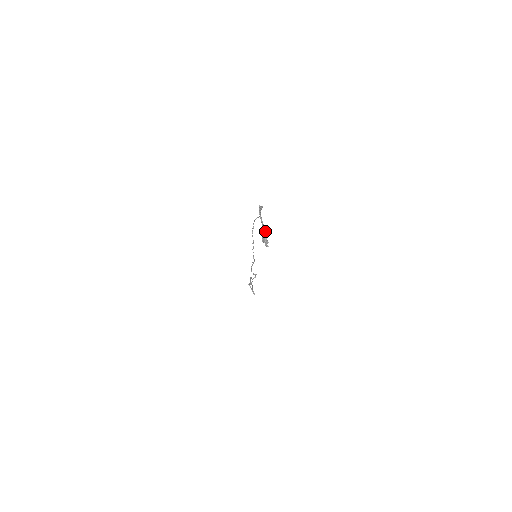
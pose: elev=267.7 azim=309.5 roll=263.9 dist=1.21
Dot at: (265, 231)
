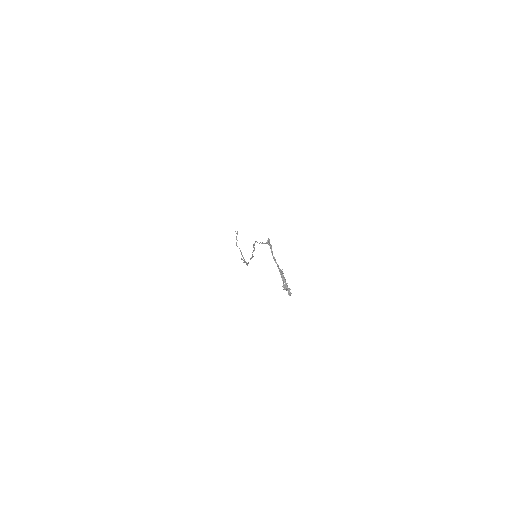
Dot at: (284, 278)
